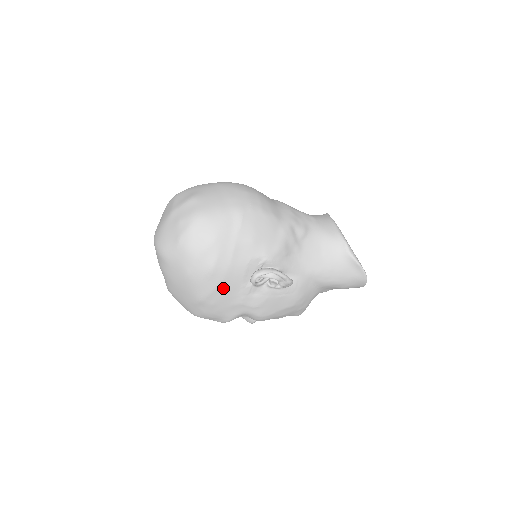
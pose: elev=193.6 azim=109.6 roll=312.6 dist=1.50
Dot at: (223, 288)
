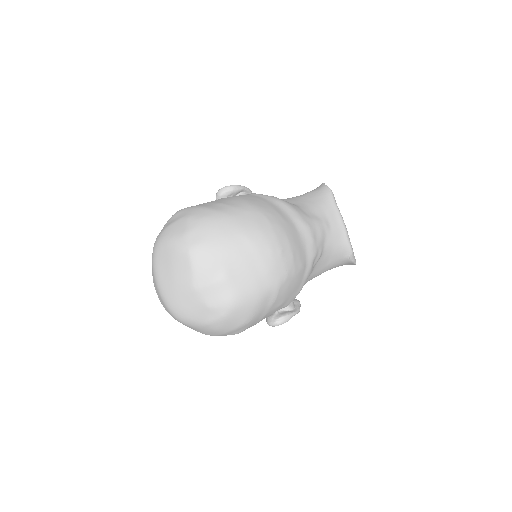
Dot at: occluded
